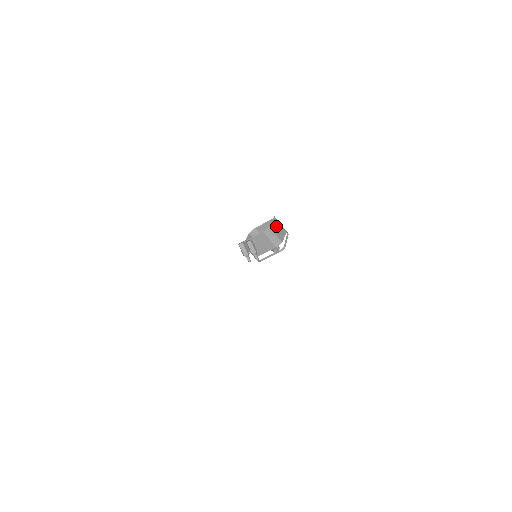
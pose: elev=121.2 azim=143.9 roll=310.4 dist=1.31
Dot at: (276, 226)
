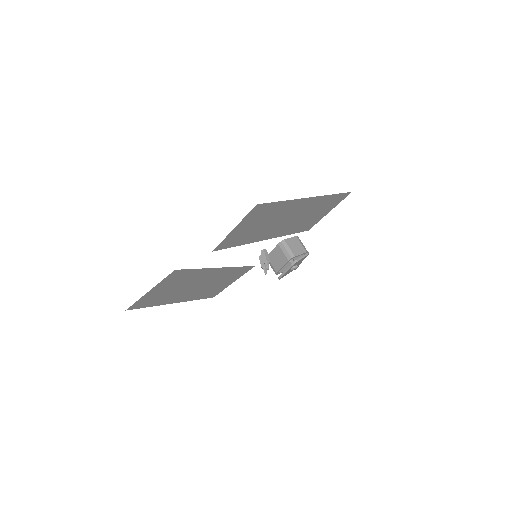
Dot at: (294, 243)
